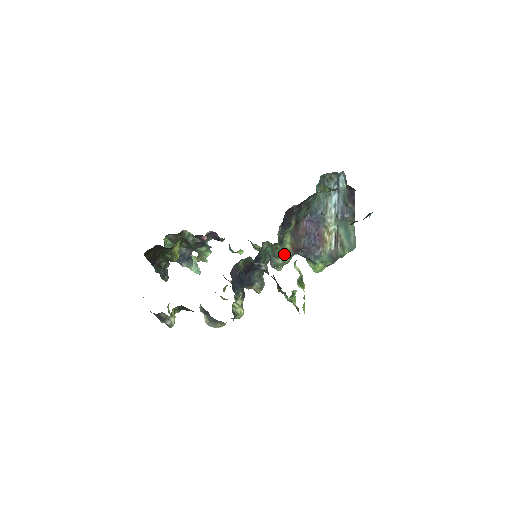
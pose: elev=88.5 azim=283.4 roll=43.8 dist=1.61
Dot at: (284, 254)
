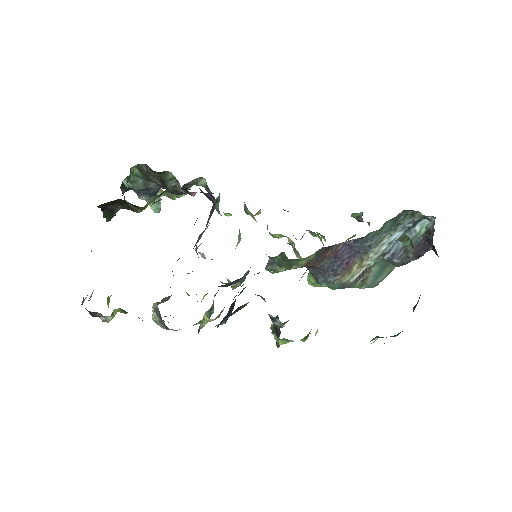
Dot at: (292, 266)
